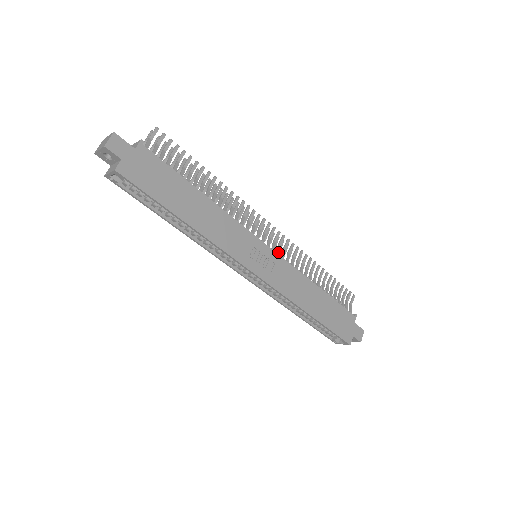
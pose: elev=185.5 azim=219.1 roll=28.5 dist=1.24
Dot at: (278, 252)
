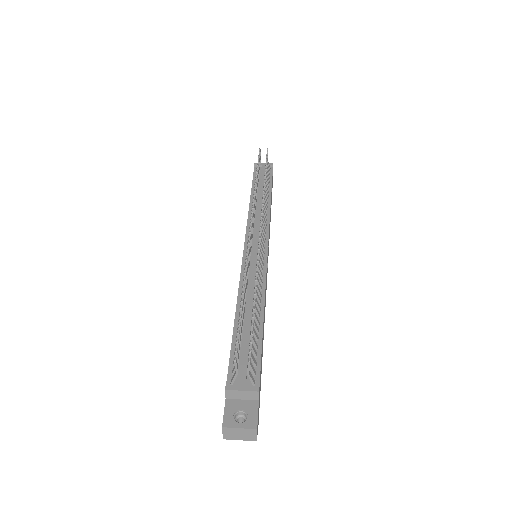
Dot at: (264, 232)
